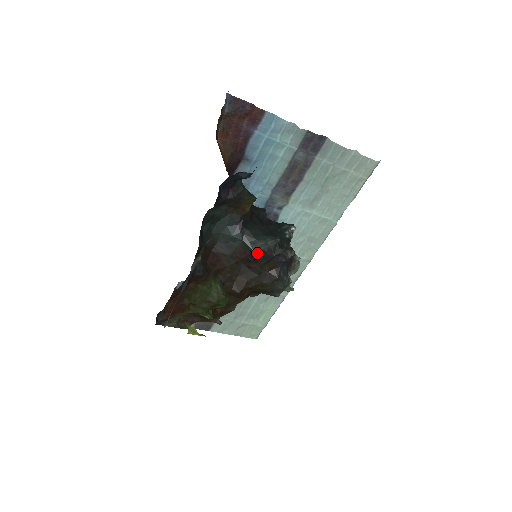
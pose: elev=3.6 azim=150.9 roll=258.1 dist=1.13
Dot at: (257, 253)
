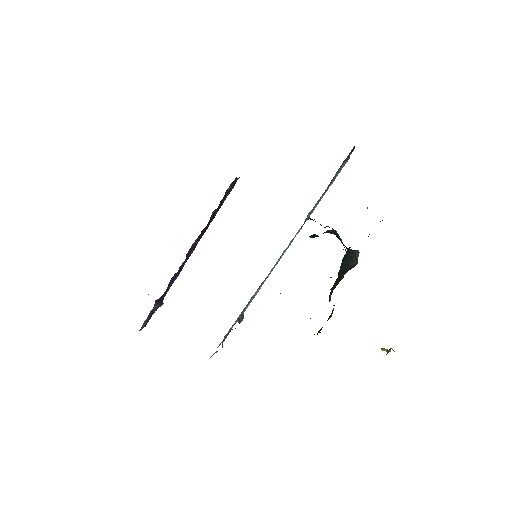
Dot at: occluded
